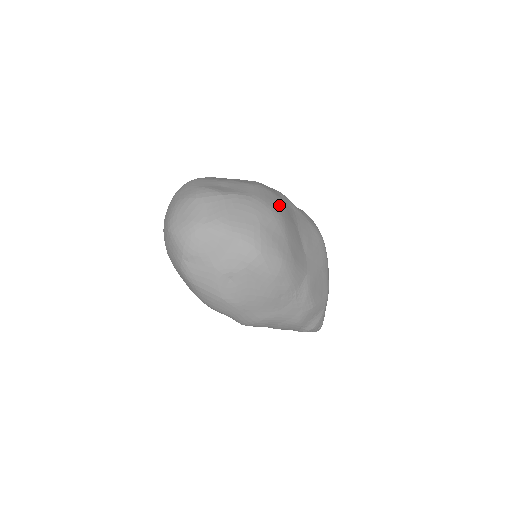
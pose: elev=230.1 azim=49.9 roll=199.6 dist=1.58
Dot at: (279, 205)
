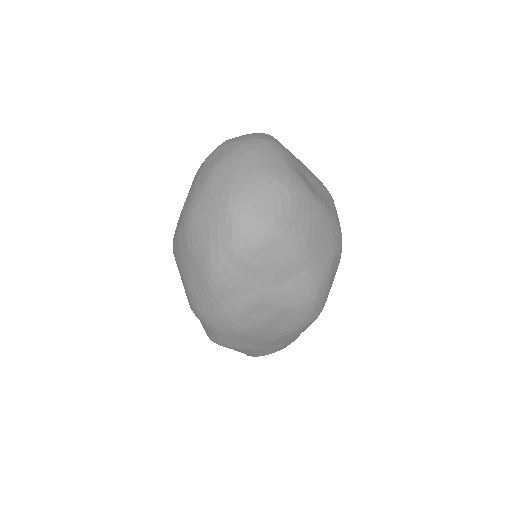
Dot at: occluded
